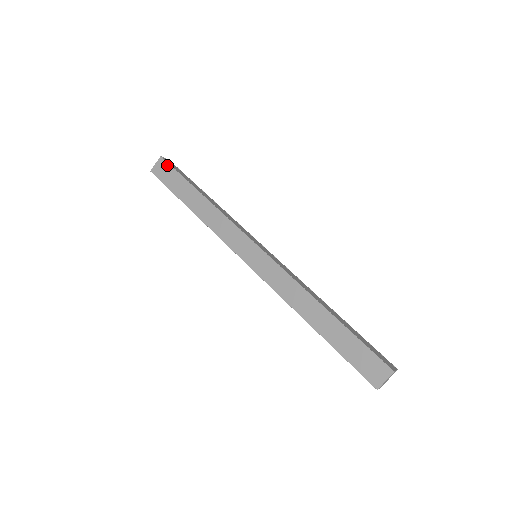
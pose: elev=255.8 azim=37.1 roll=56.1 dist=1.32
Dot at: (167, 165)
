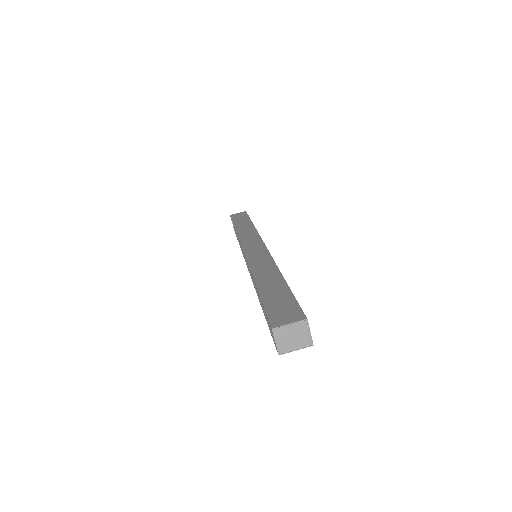
Dot at: (245, 213)
